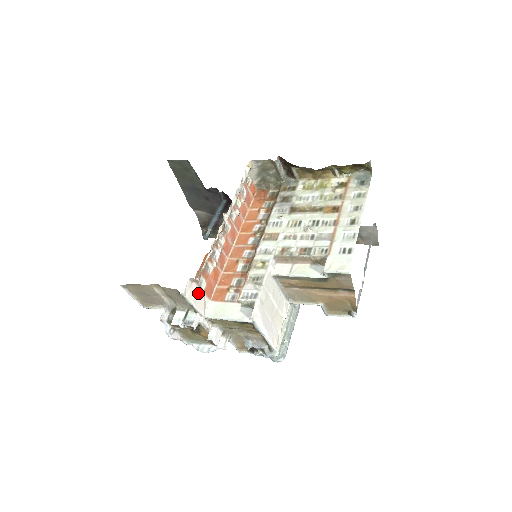
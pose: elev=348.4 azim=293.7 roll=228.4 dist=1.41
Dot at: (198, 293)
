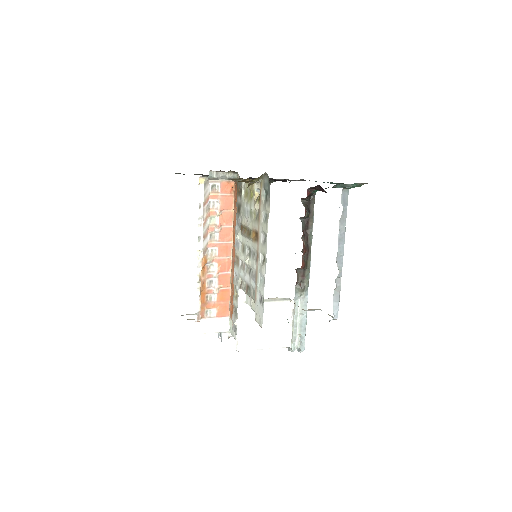
Dot at: (211, 322)
